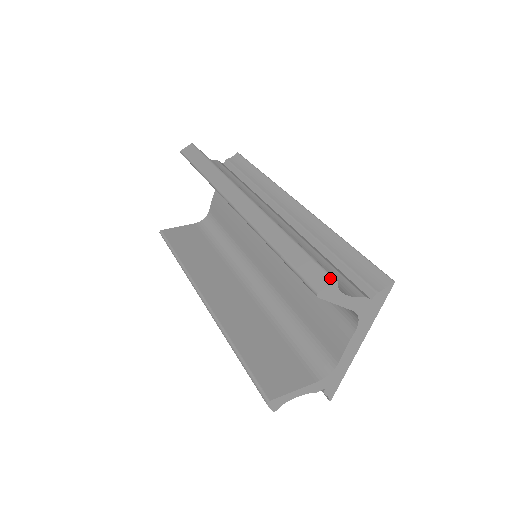
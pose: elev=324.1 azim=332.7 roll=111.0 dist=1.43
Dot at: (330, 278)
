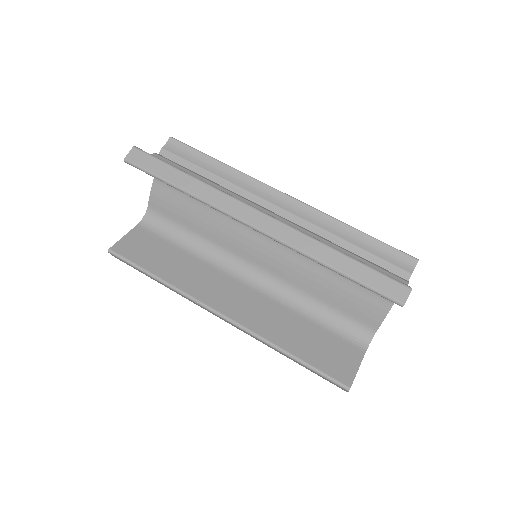
Dot at: (407, 288)
